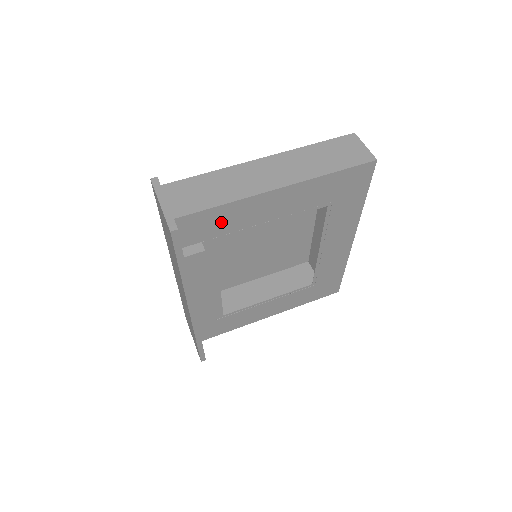
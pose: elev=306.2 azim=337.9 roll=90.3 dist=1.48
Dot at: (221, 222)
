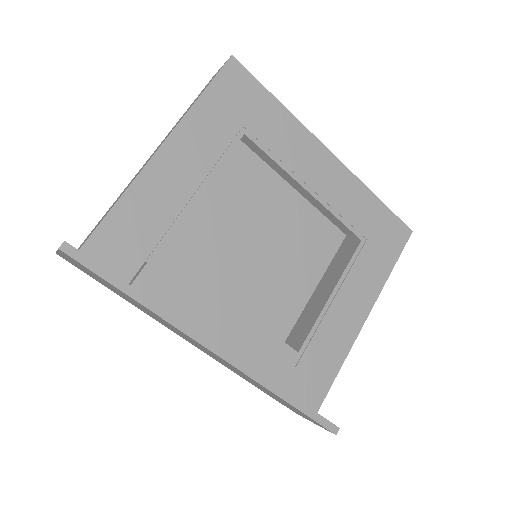
Dot at: (140, 224)
